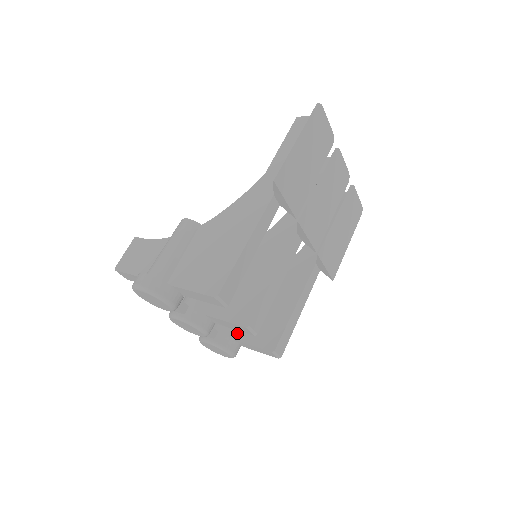
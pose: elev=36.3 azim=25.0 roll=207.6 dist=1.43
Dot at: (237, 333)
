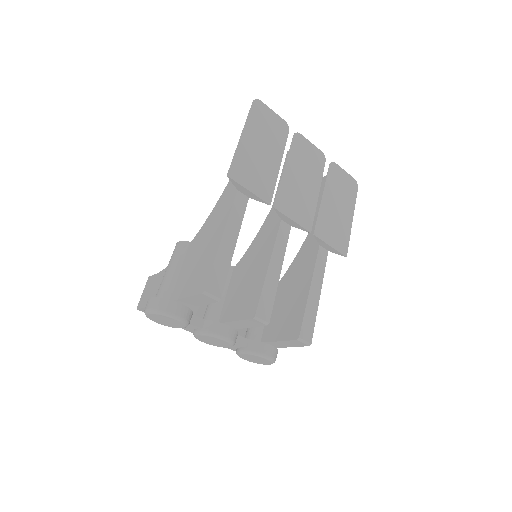
Dot at: (266, 336)
